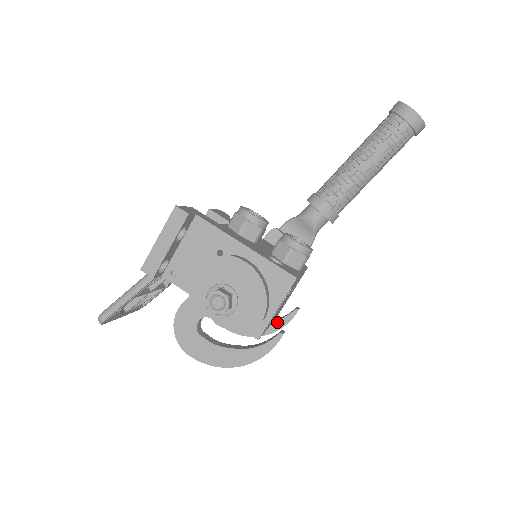
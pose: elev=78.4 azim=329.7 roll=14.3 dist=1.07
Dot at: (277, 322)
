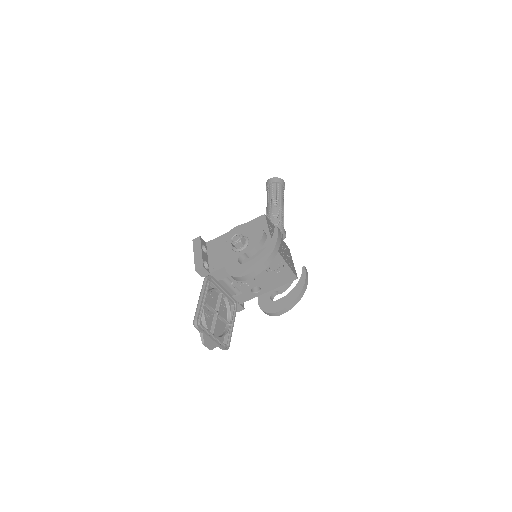
Dot at: (300, 280)
